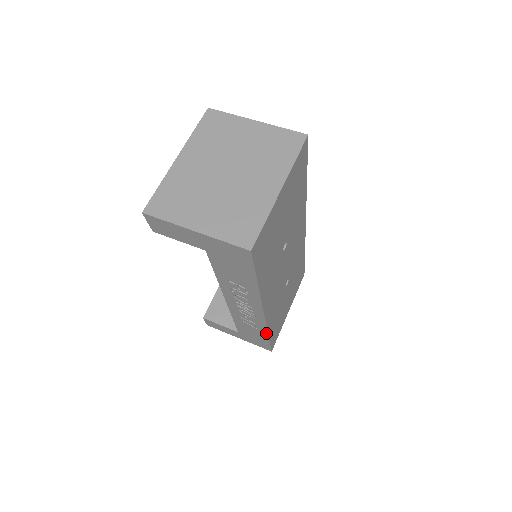
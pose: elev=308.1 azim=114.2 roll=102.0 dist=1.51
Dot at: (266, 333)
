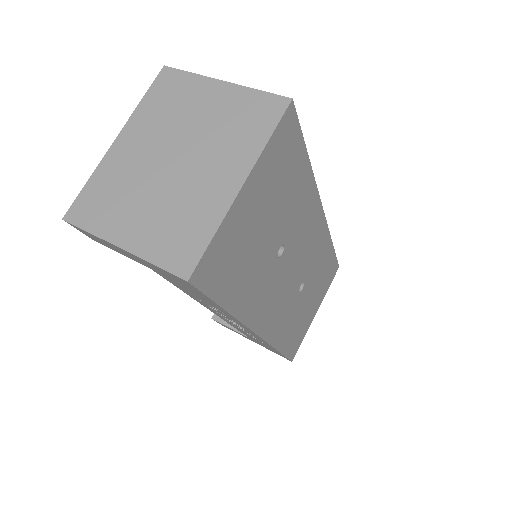
Dot at: occluded
